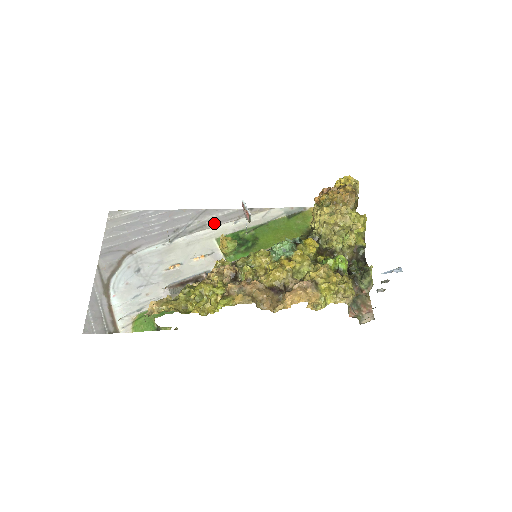
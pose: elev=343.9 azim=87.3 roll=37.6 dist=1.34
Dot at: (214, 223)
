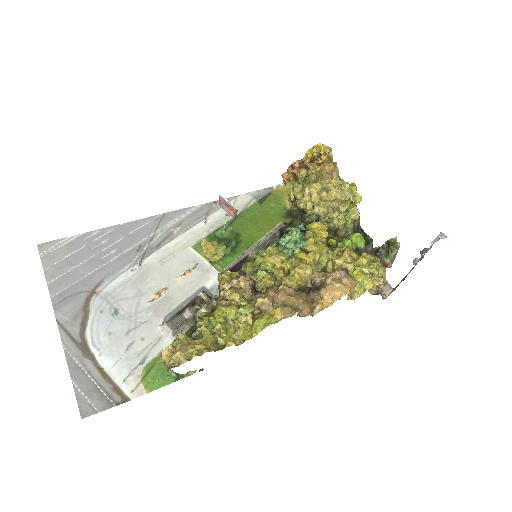
Dot at: (181, 228)
